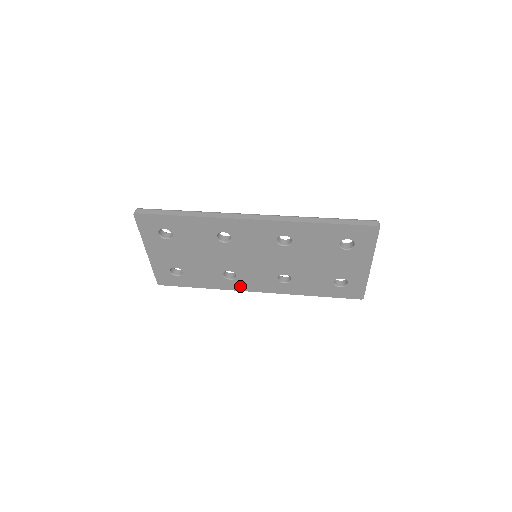
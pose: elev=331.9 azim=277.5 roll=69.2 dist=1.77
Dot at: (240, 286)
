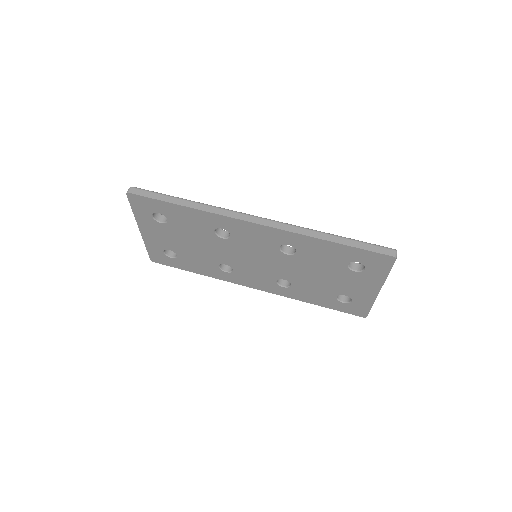
Dot at: (236, 280)
